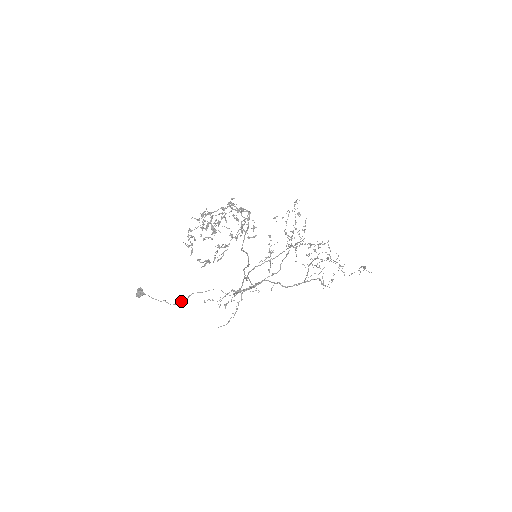
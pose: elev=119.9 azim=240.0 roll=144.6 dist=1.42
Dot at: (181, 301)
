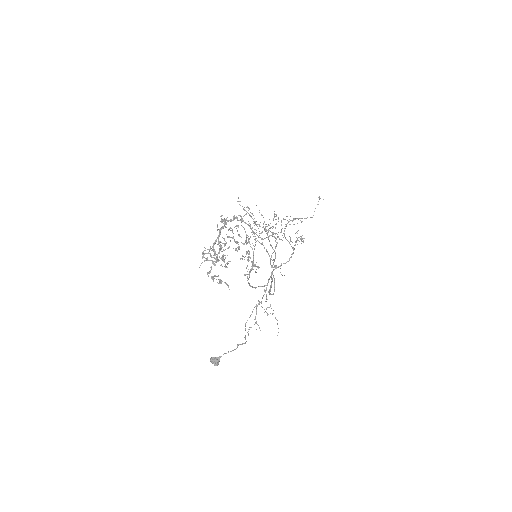
Dot at: (245, 337)
